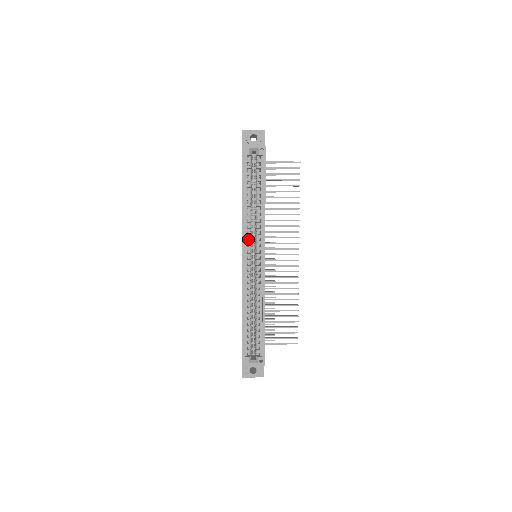
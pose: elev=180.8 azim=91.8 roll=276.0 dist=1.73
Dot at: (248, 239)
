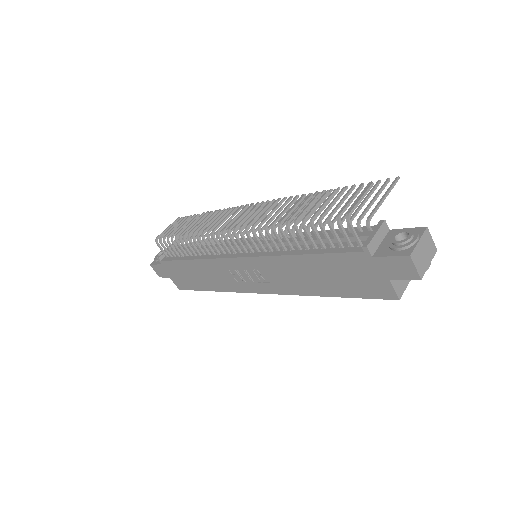
Dot at: occluded
